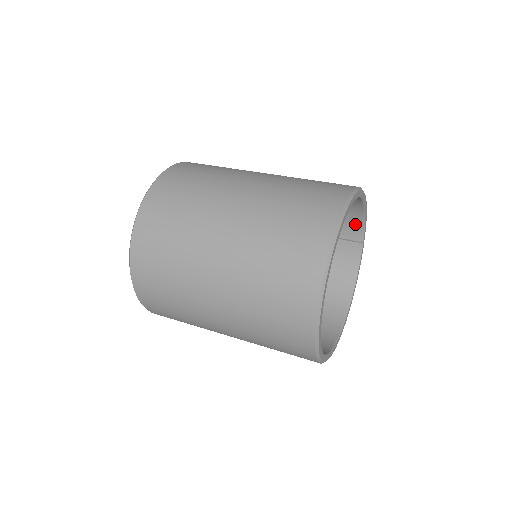
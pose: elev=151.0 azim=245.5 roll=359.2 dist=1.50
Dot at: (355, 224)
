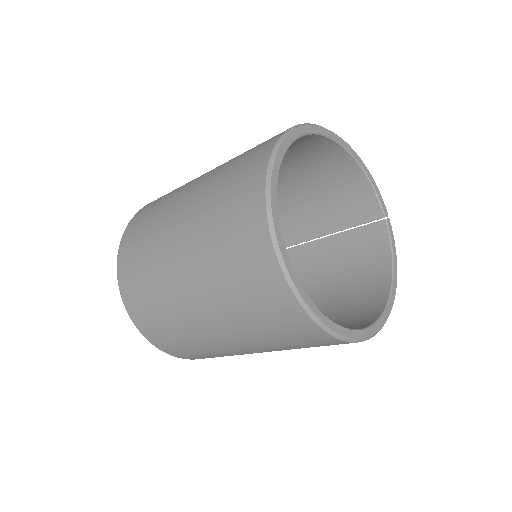
Dot at: (366, 198)
